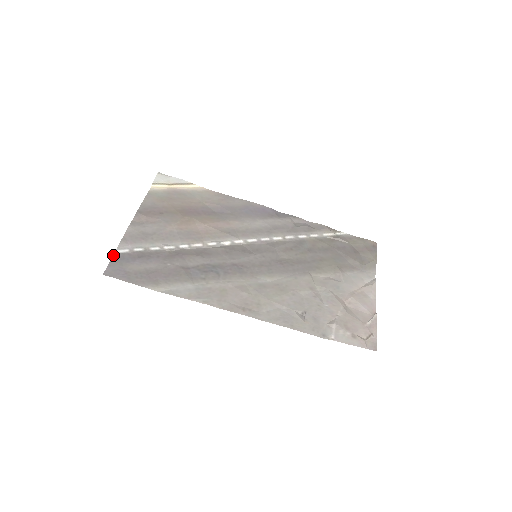
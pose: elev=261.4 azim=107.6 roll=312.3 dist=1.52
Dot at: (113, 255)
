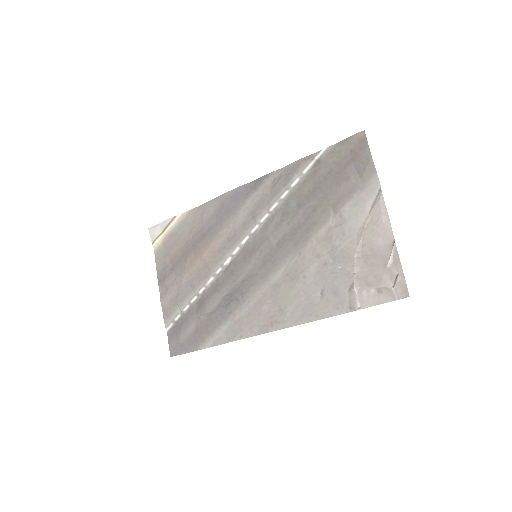
Dot at: (167, 335)
